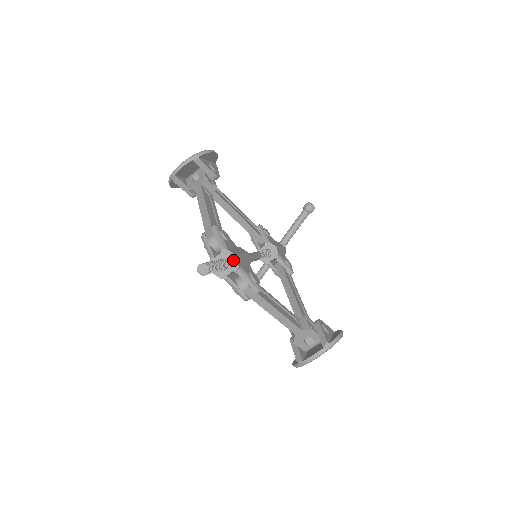
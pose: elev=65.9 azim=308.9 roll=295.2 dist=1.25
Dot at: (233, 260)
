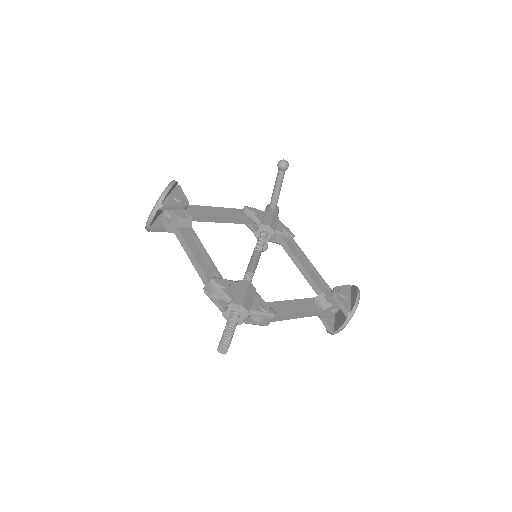
Dot at: (241, 309)
